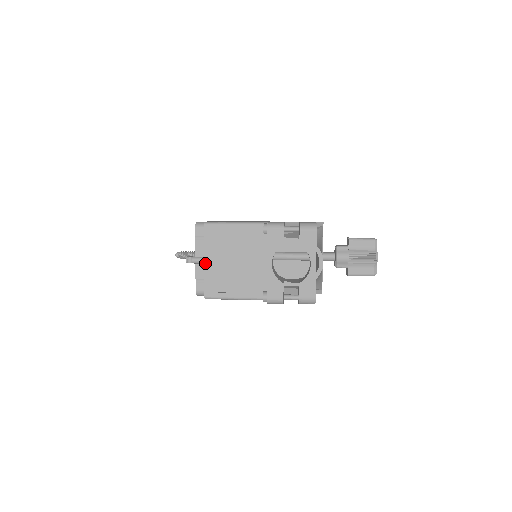
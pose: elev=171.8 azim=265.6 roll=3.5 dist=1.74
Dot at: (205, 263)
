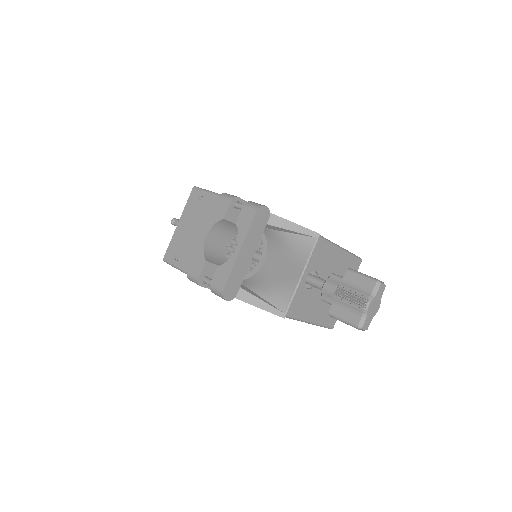
Dot at: (178, 225)
